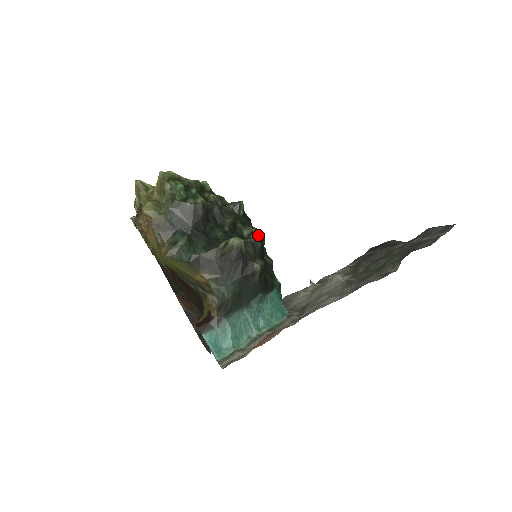
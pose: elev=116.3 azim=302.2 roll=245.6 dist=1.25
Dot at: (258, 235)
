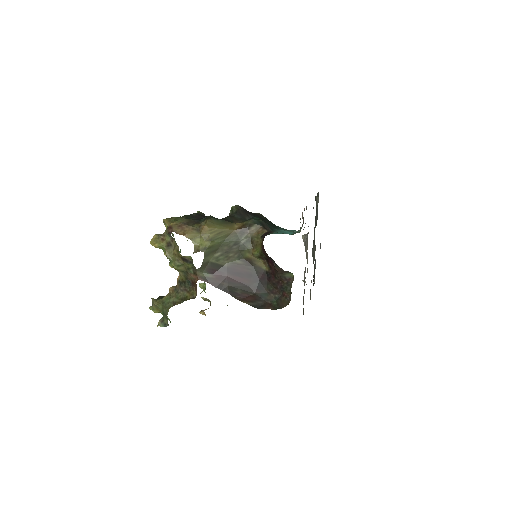
Dot at: occluded
